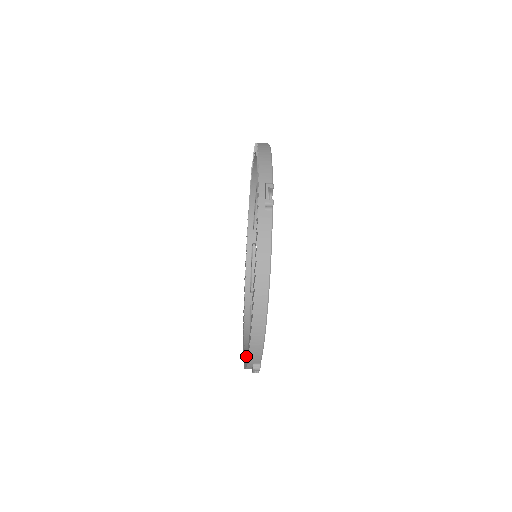
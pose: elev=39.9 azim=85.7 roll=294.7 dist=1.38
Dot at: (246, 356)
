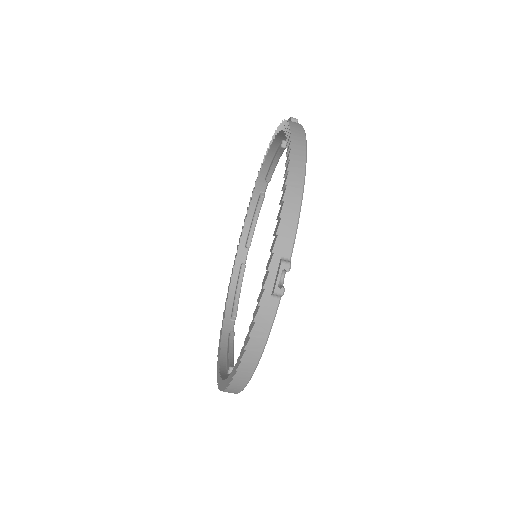
Dot at: occluded
